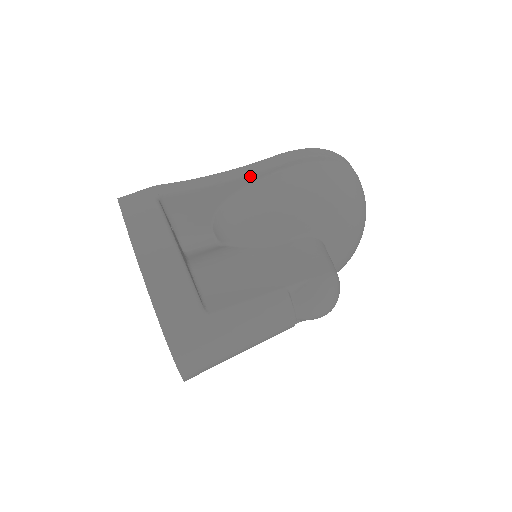
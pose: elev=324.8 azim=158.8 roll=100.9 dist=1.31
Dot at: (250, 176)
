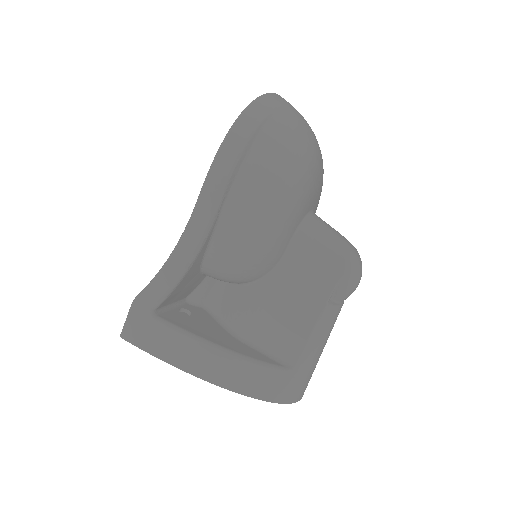
Dot at: (207, 236)
